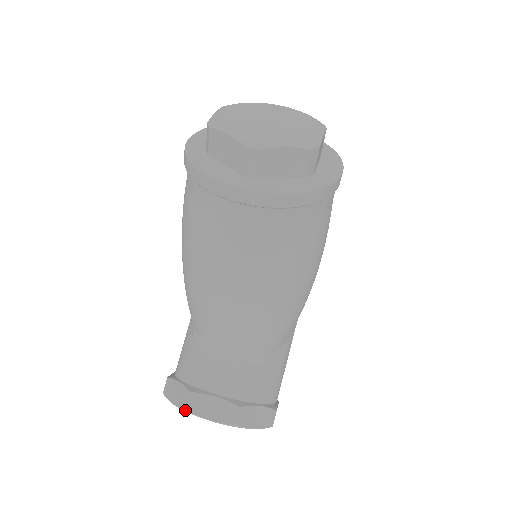
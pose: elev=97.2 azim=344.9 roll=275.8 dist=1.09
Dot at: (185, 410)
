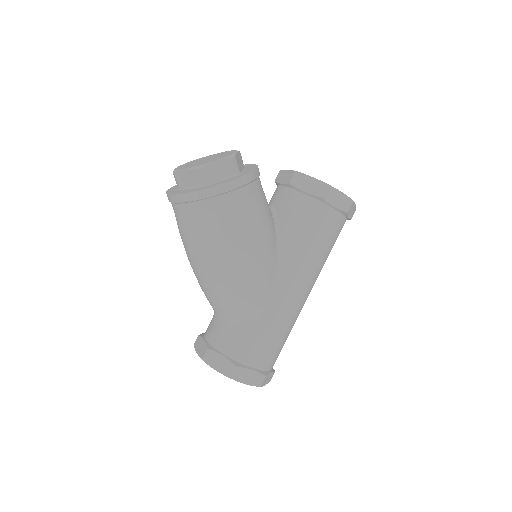
Dot at: occluded
